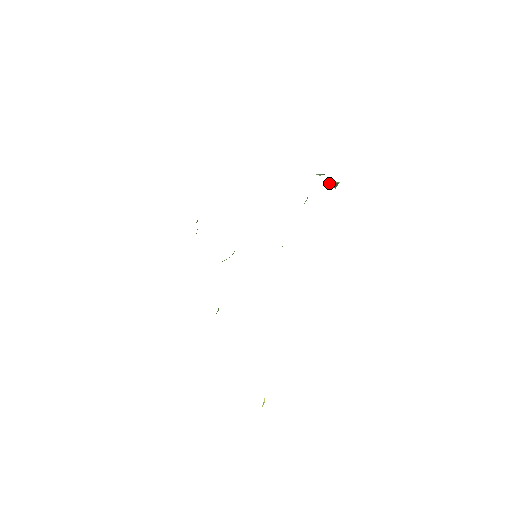
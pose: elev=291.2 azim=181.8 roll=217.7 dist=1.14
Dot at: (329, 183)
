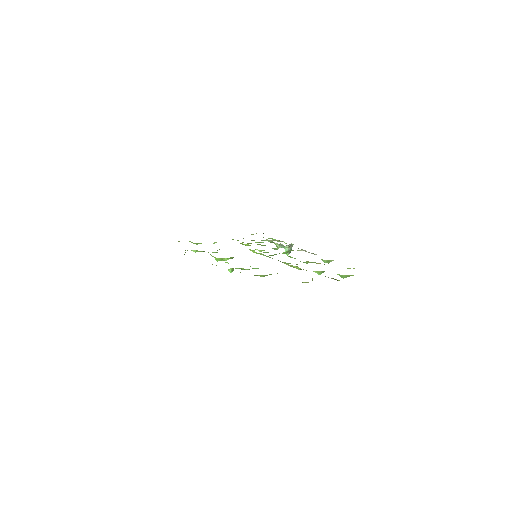
Dot at: (288, 248)
